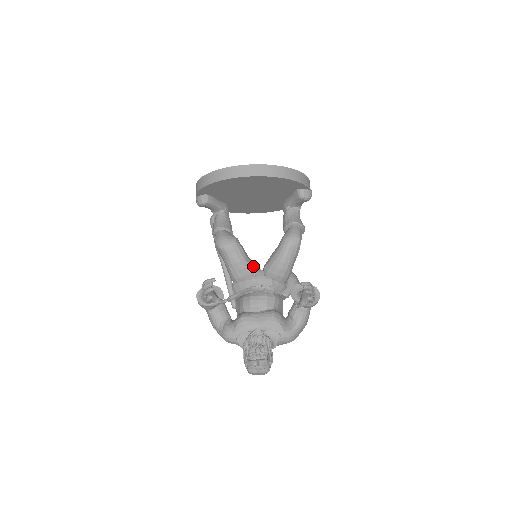
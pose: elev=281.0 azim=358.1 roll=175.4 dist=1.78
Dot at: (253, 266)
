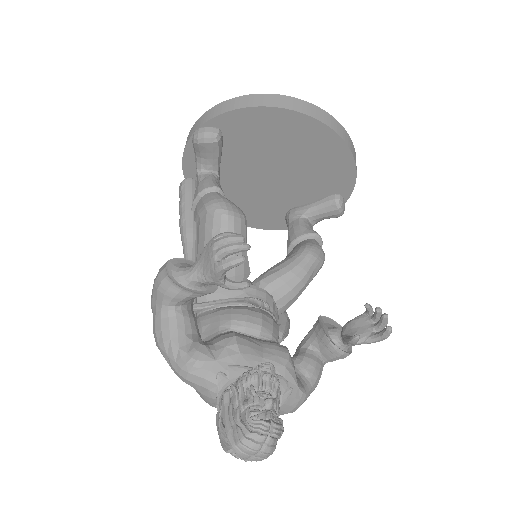
Dot at: (249, 268)
